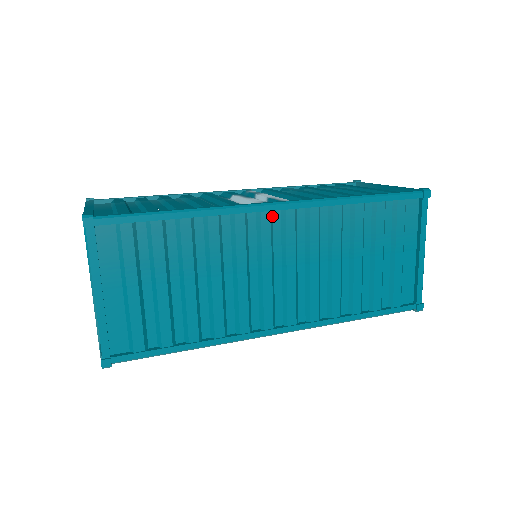
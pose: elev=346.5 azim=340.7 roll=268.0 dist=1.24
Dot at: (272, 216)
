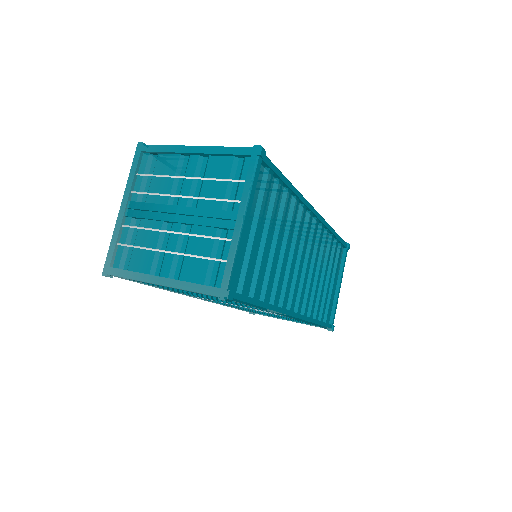
Dot at: occluded
